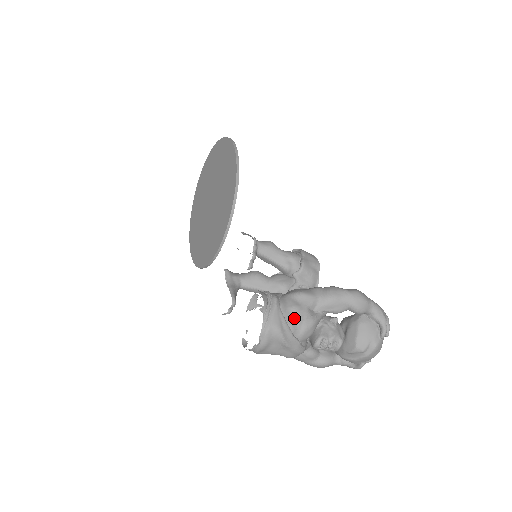
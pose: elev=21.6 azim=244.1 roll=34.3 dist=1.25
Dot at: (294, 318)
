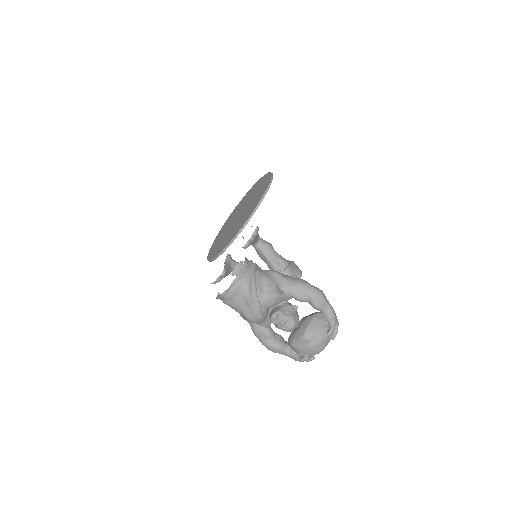
Dot at: (263, 284)
